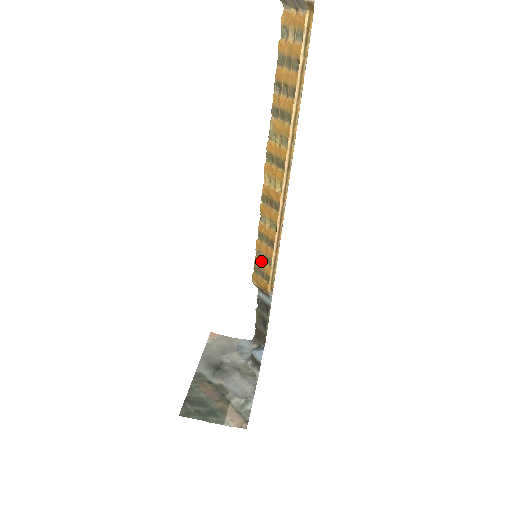
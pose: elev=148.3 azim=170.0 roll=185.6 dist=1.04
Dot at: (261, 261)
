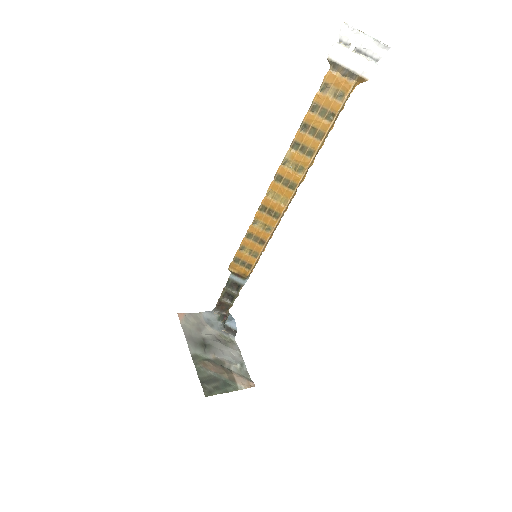
Dot at: (245, 254)
